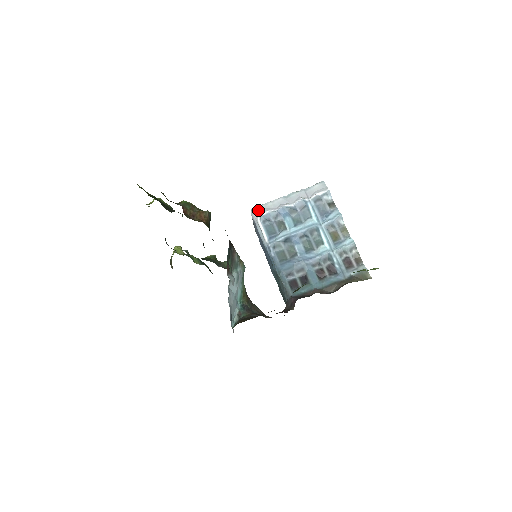
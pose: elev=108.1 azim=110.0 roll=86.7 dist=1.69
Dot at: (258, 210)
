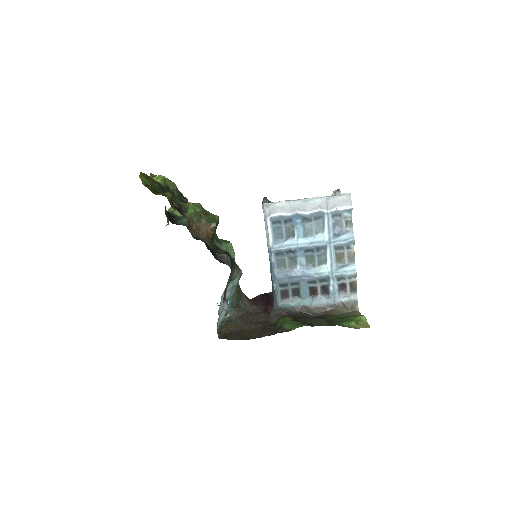
Dot at: (271, 207)
